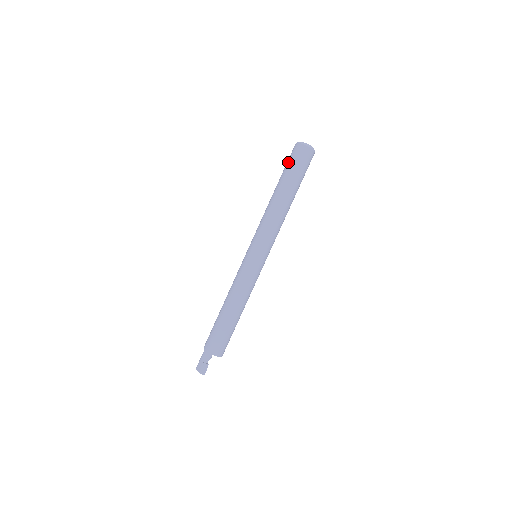
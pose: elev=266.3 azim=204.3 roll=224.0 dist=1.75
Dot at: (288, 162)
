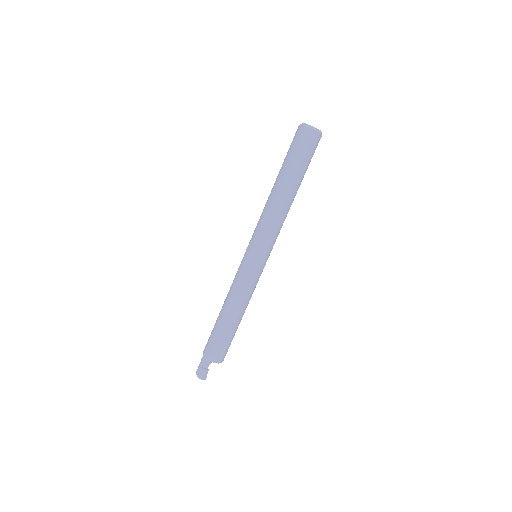
Dot at: (290, 149)
